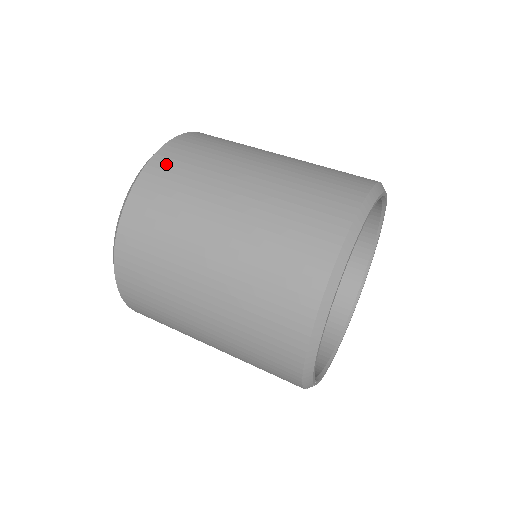
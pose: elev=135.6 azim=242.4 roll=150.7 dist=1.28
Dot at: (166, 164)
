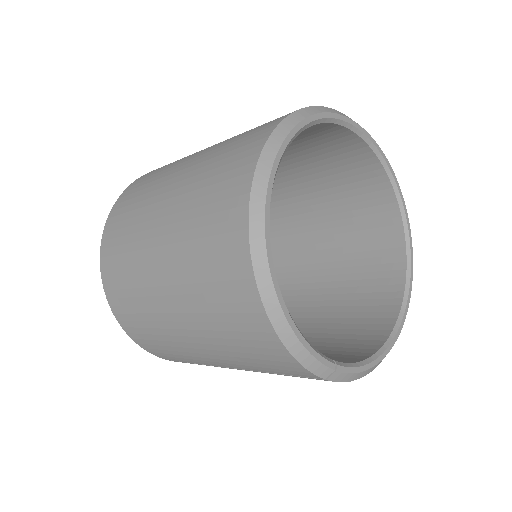
Dot at: (127, 195)
